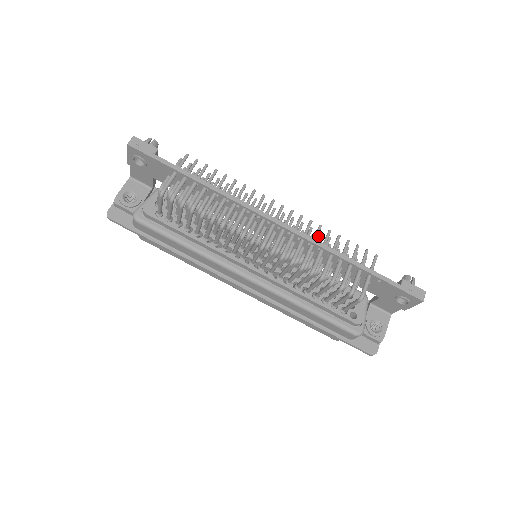
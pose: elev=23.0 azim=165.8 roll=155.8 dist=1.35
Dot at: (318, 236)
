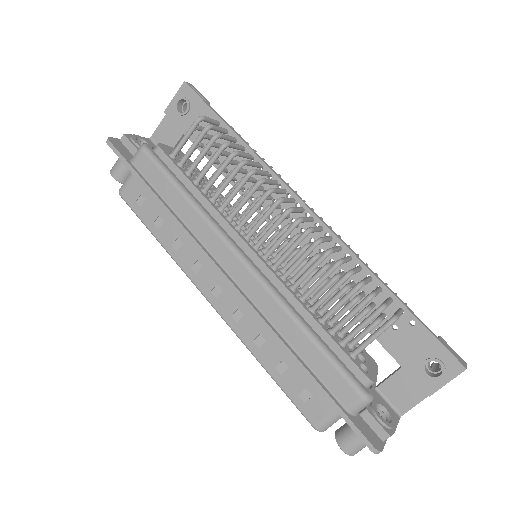
Dot at: occluded
